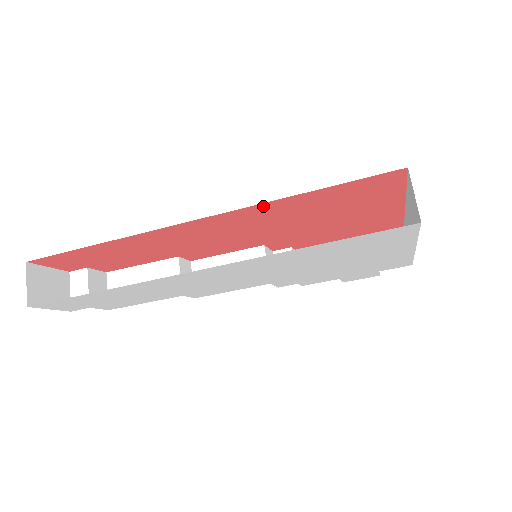
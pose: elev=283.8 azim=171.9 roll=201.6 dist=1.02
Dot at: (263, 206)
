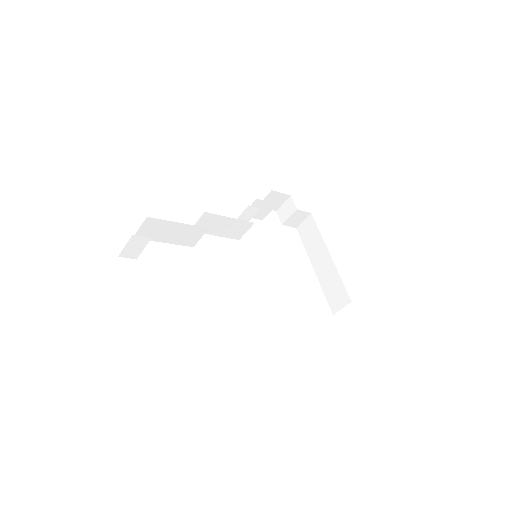
Dot at: occluded
